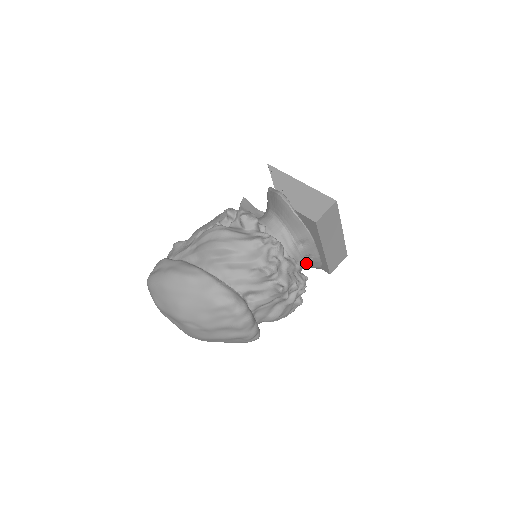
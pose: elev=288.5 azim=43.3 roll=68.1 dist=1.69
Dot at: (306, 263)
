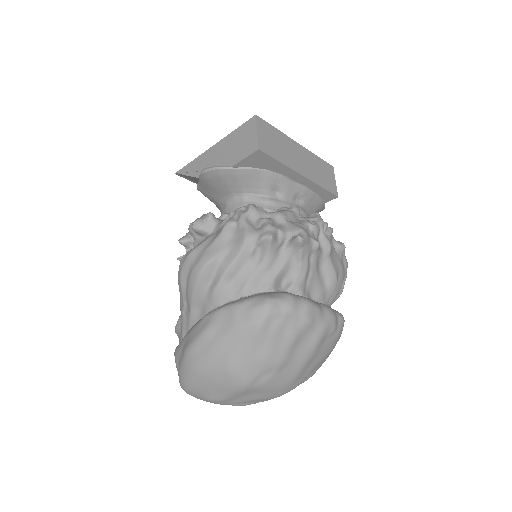
Dot at: (304, 209)
